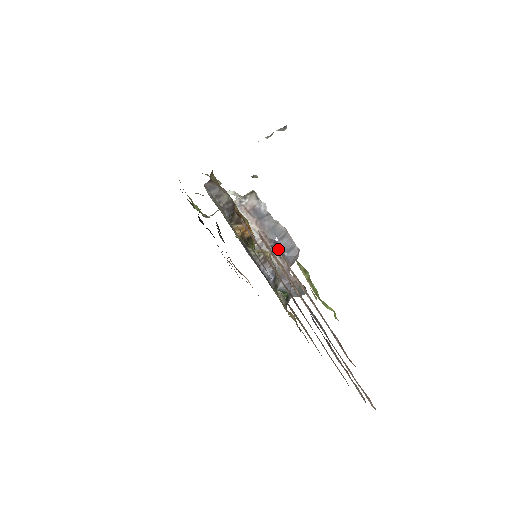
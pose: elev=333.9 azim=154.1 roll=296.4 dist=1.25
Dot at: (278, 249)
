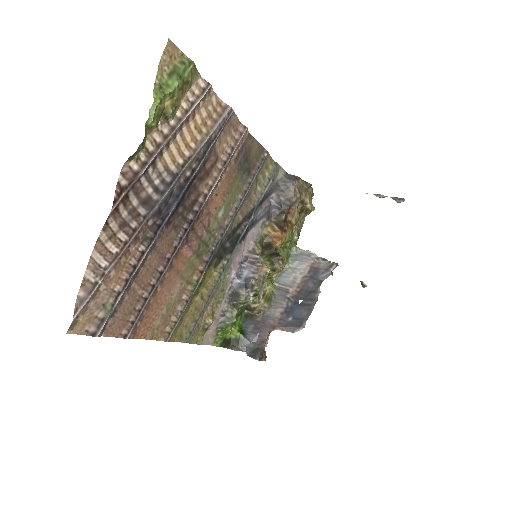
Dot at: (209, 88)
